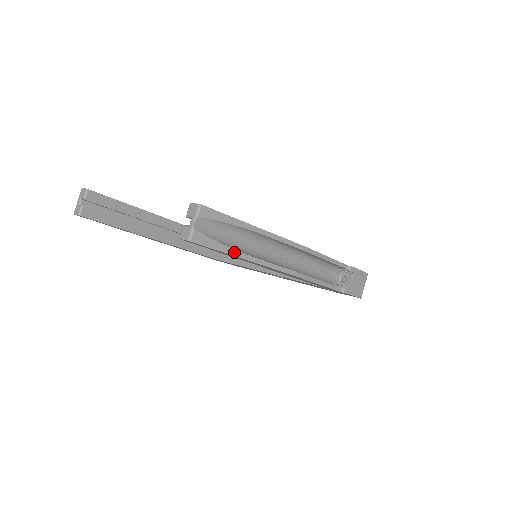
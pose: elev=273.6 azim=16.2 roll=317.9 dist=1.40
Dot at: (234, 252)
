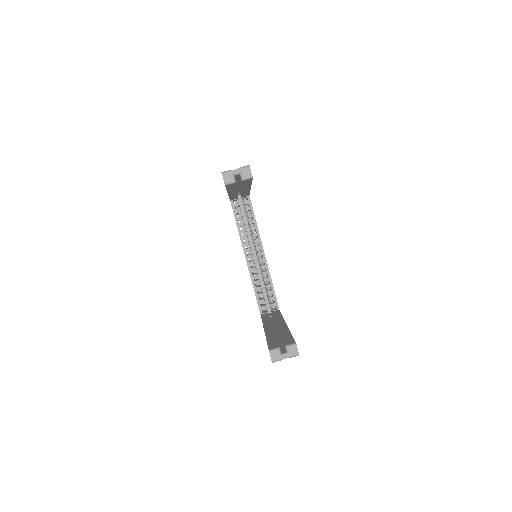
Dot at: occluded
